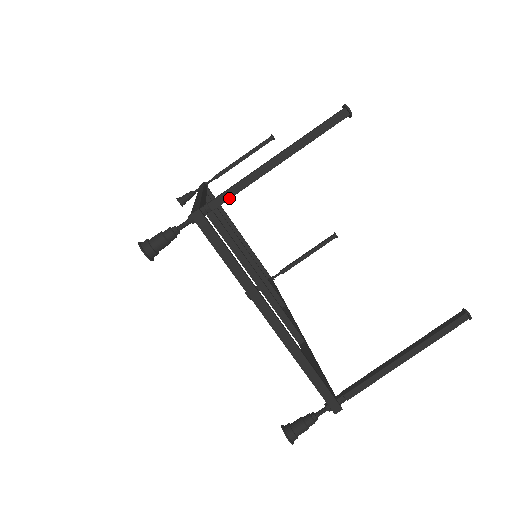
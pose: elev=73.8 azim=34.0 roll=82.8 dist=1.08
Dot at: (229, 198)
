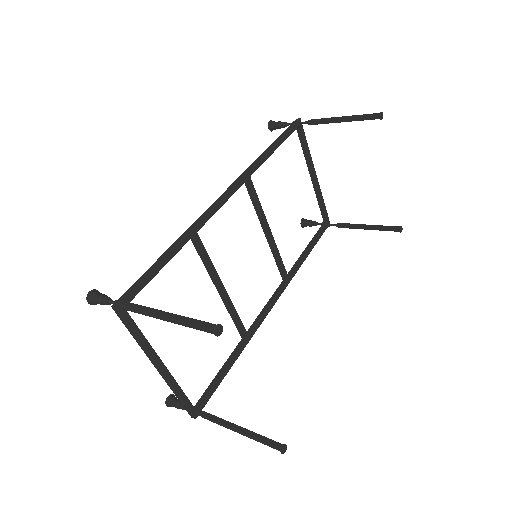
Dot at: occluded
